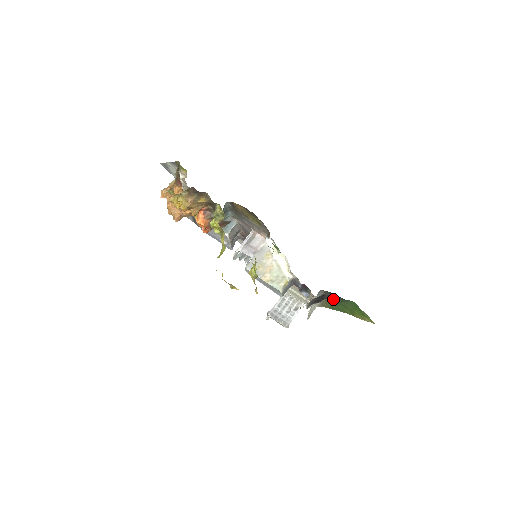
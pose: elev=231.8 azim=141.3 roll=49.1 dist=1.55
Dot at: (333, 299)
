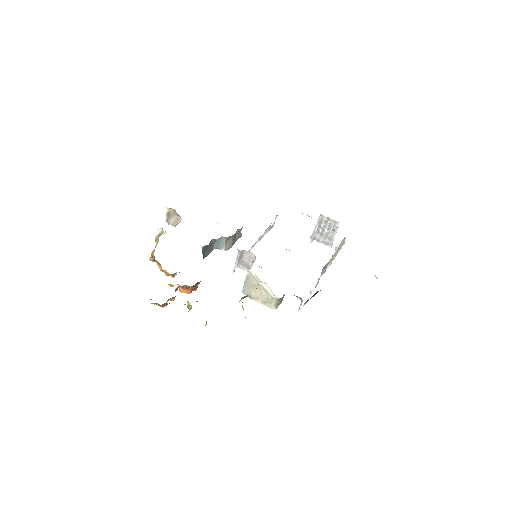
Dot at: occluded
